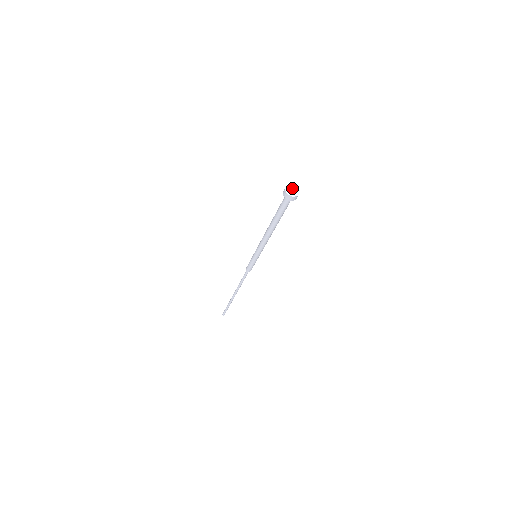
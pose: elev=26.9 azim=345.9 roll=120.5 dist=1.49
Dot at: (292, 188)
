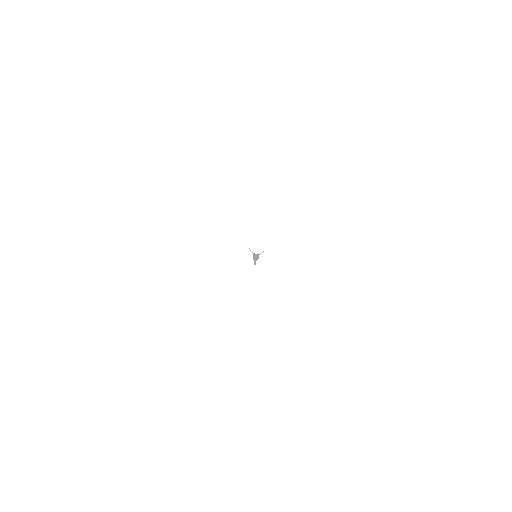
Dot at: (255, 244)
